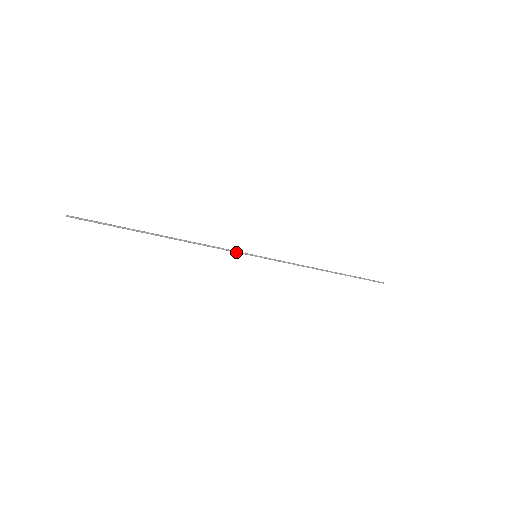
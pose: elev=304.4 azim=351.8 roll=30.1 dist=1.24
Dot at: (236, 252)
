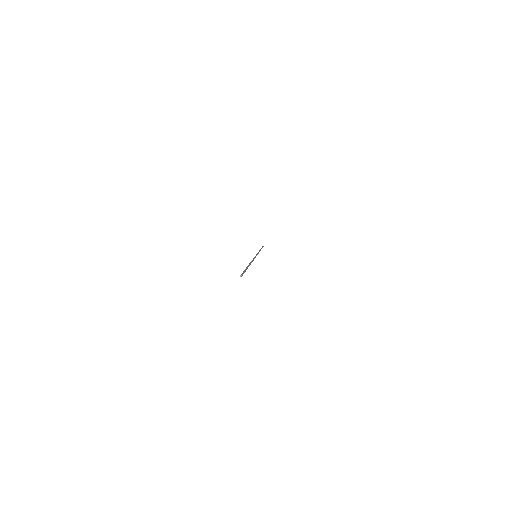
Dot at: occluded
